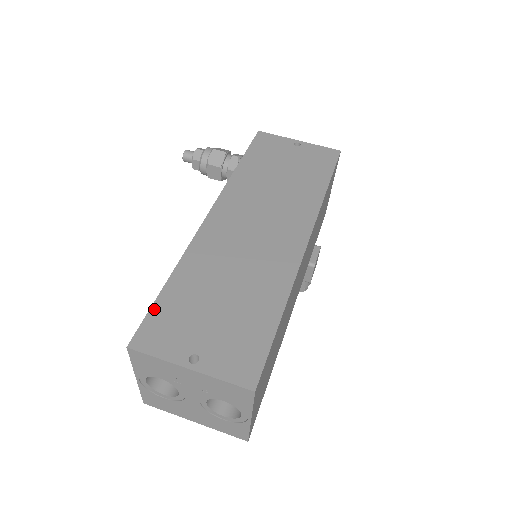
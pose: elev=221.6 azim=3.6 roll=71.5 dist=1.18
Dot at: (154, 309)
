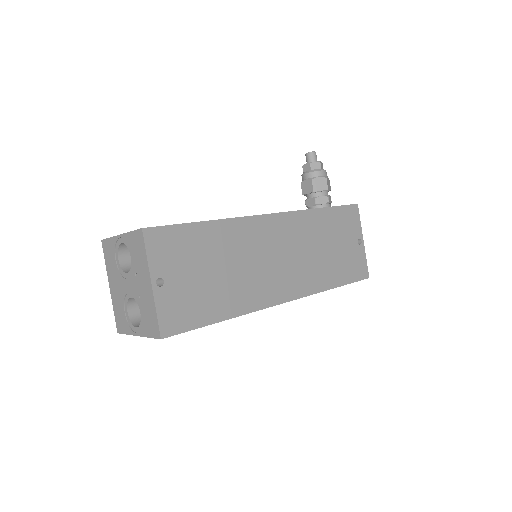
Dot at: (180, 227)
